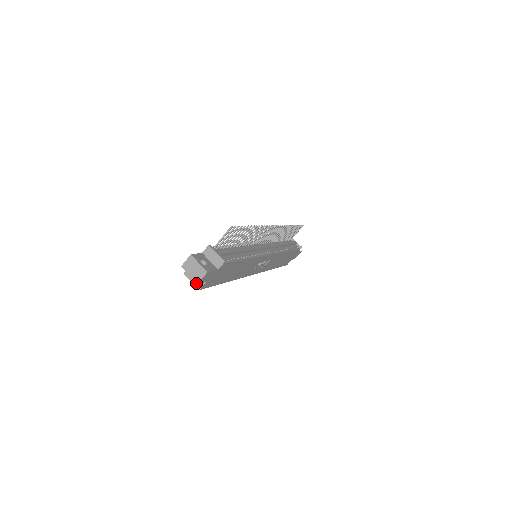
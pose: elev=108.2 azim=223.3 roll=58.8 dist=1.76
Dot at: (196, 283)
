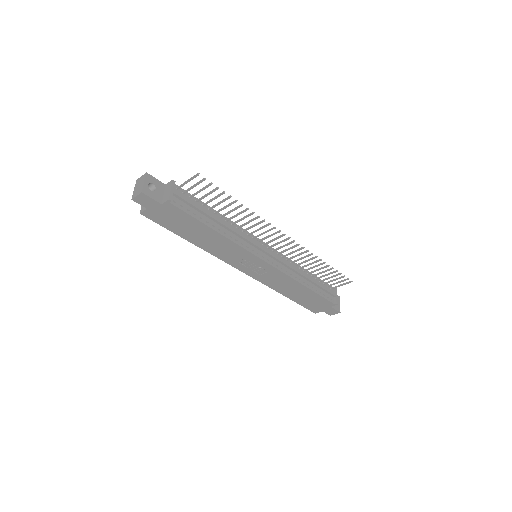
Dot at: occluded
